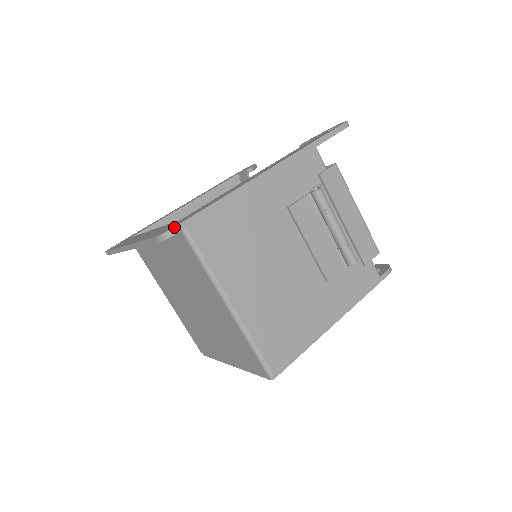
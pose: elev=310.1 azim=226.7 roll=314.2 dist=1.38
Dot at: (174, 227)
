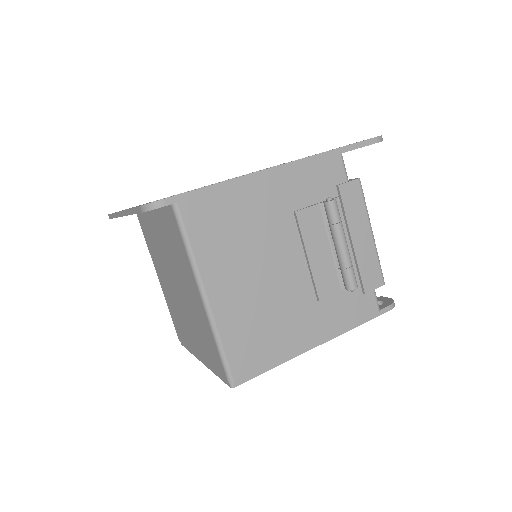
Dot at: (160, 200)
